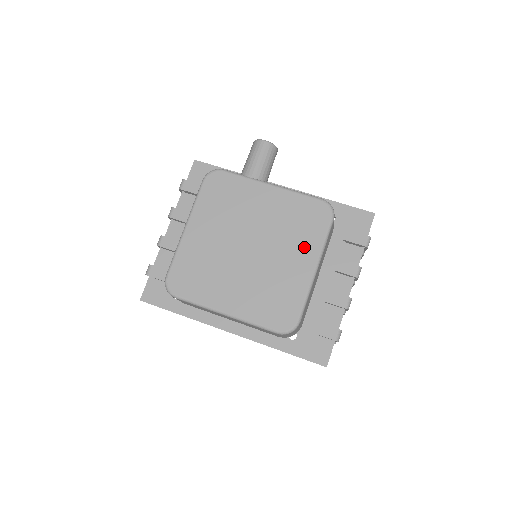
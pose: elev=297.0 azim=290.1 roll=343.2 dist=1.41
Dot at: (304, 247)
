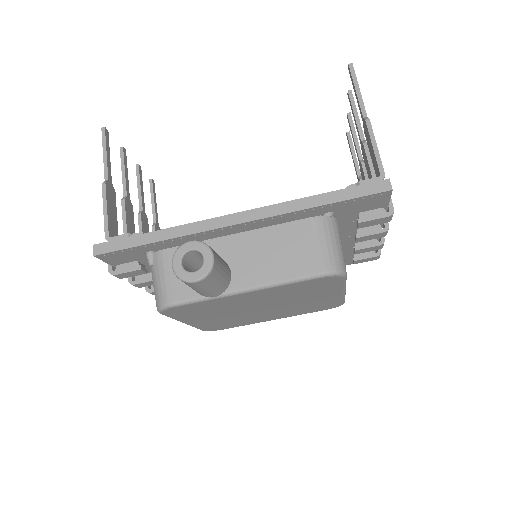
Dot at: (322, 293)
